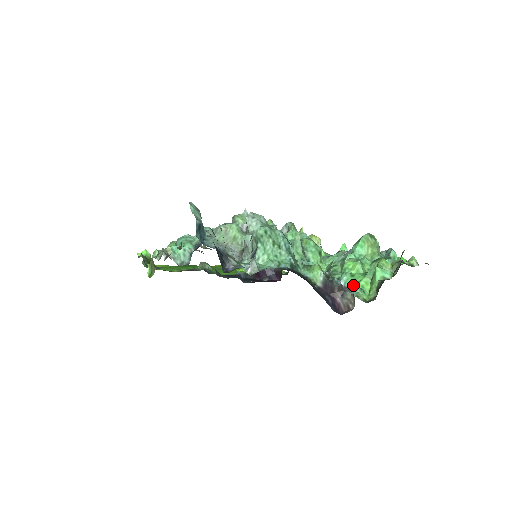
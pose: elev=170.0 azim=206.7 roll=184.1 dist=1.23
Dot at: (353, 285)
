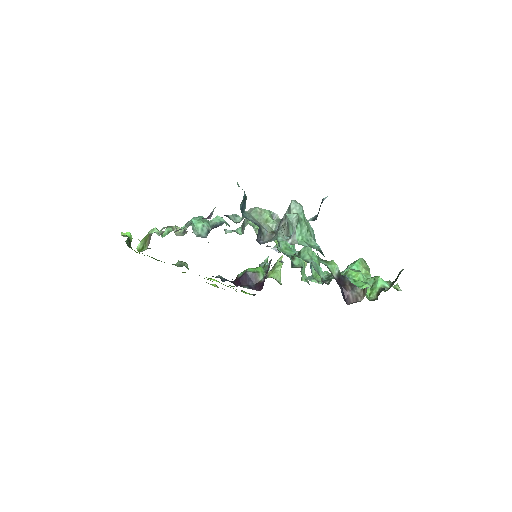
Dot at: occluded
